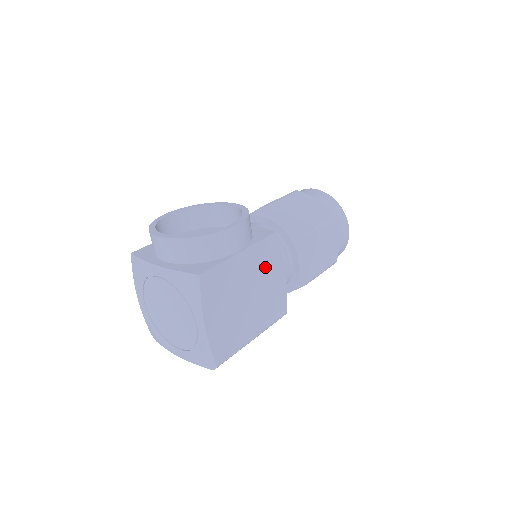
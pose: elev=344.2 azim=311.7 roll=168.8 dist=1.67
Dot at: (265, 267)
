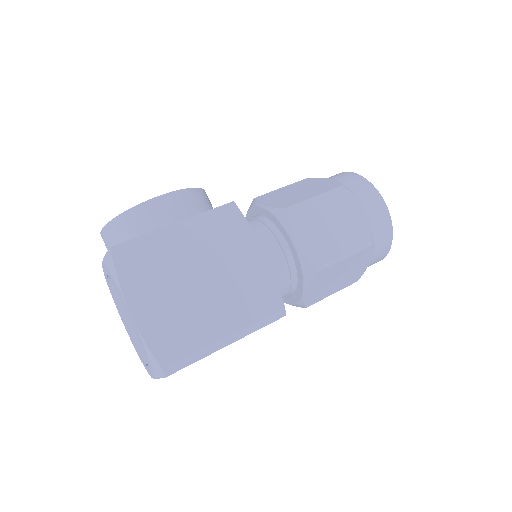
Dot at: (224, 244)
